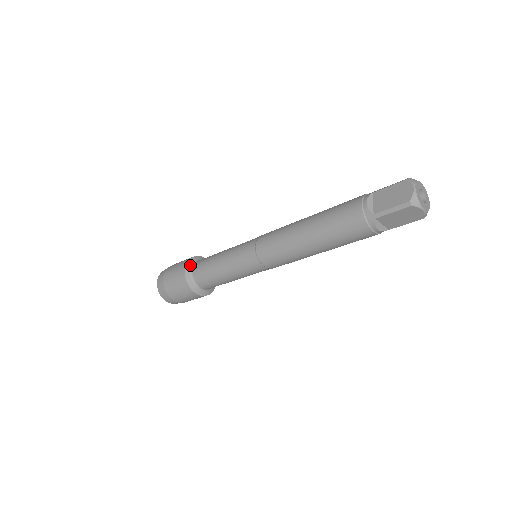
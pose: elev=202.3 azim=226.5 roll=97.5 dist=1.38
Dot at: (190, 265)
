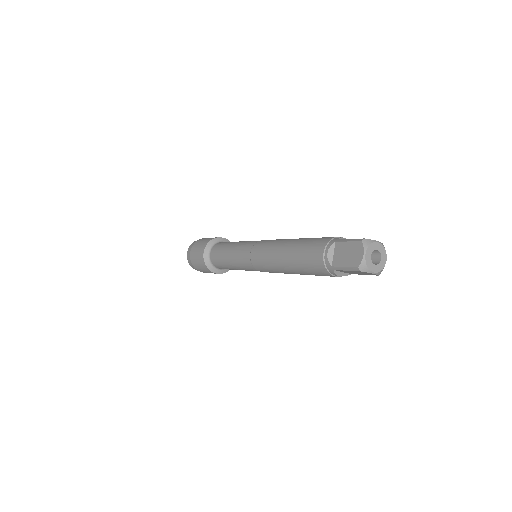
Dot at: (208, 249)
